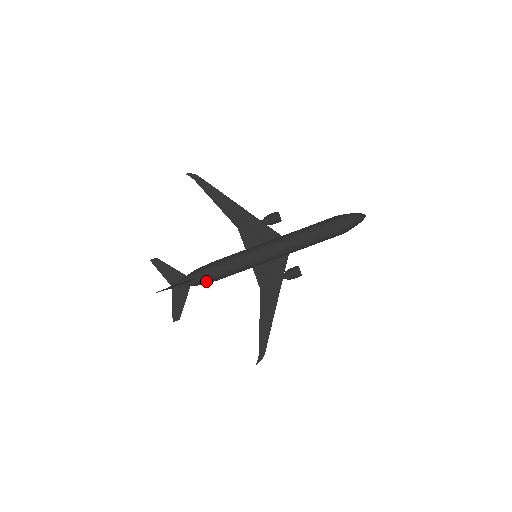
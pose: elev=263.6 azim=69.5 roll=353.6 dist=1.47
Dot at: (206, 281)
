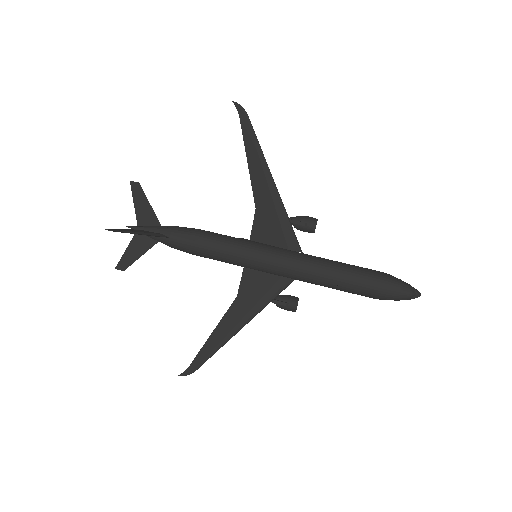
Dot at: (179, 248)
